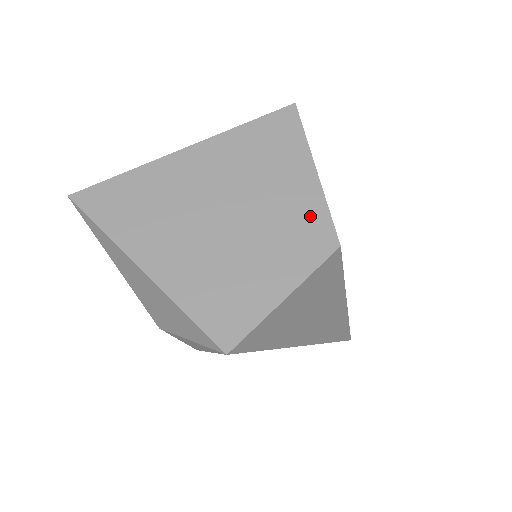
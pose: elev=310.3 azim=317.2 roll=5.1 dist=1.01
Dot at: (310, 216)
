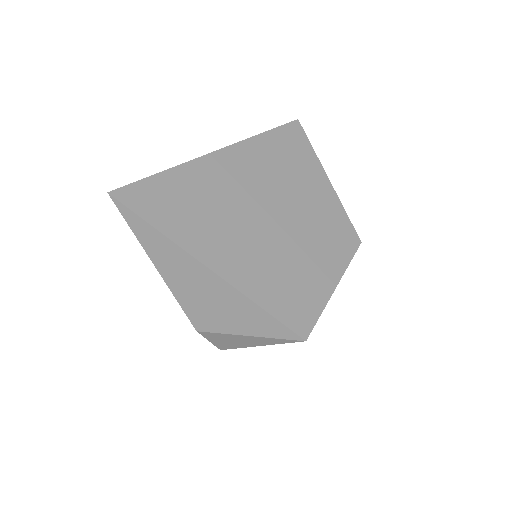
Dot at: (335, 218)
